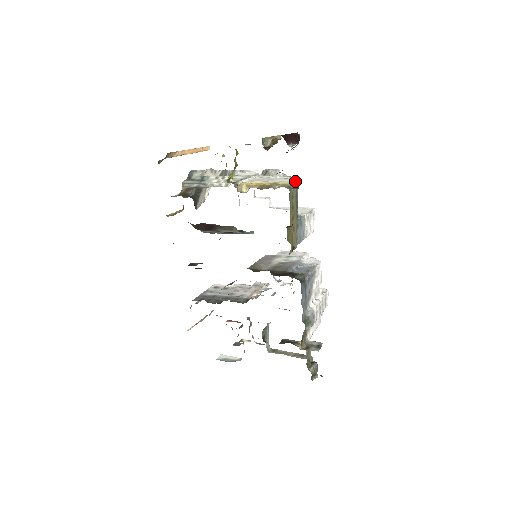
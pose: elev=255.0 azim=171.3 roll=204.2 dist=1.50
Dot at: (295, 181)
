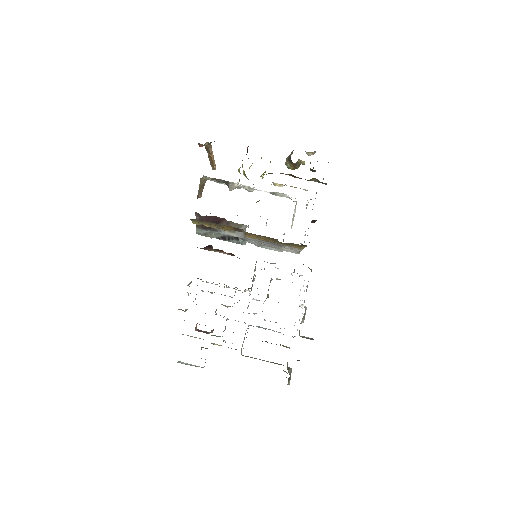
Dot at: occluded
